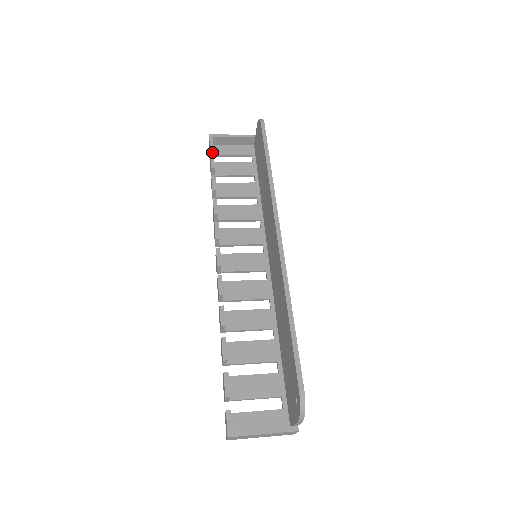
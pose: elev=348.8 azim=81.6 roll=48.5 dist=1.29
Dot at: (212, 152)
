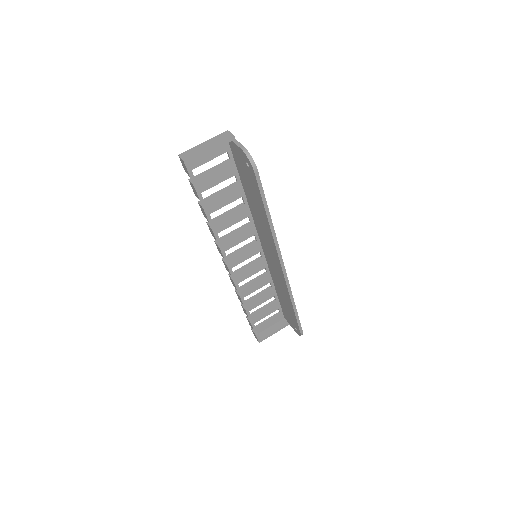
Dot at: occluded
